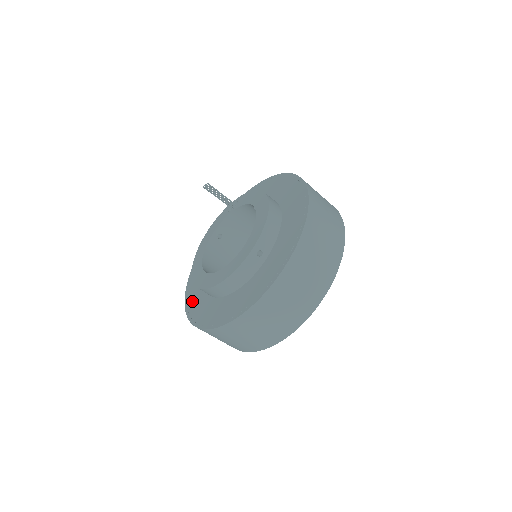
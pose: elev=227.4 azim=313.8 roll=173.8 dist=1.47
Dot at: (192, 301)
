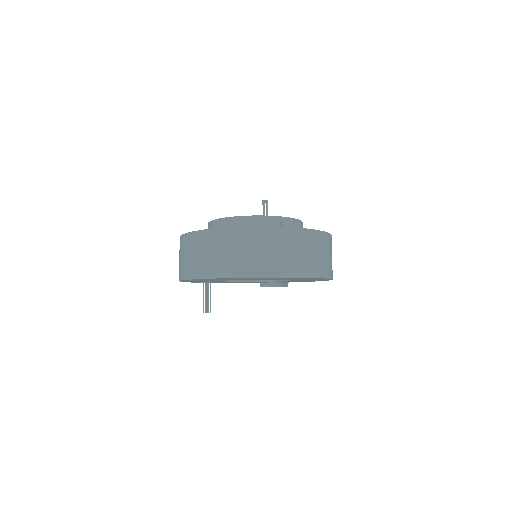
Dot at: occluded
